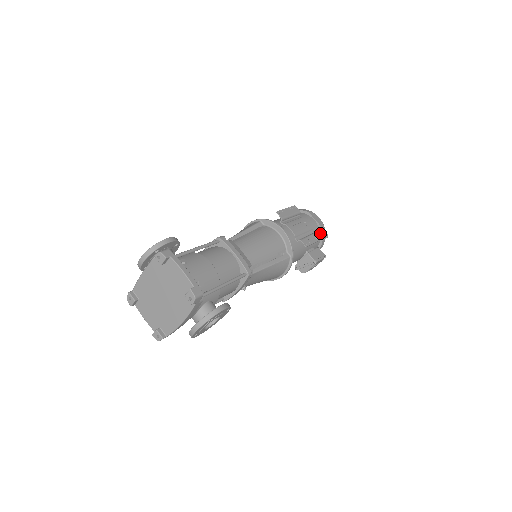
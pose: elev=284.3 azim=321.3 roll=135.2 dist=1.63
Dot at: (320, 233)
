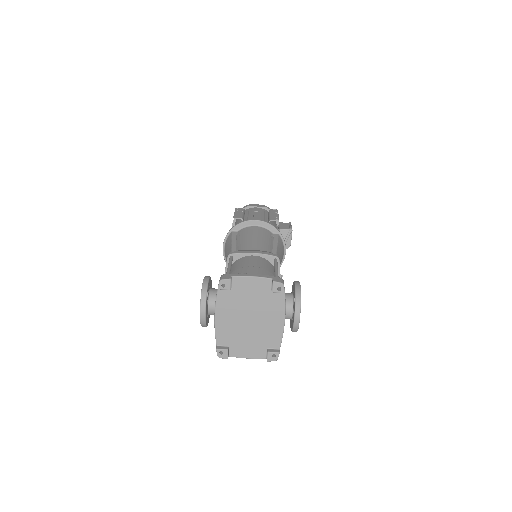
Dot at: occluded
